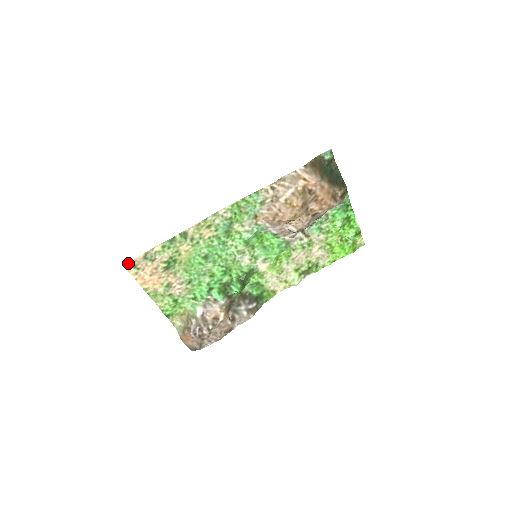
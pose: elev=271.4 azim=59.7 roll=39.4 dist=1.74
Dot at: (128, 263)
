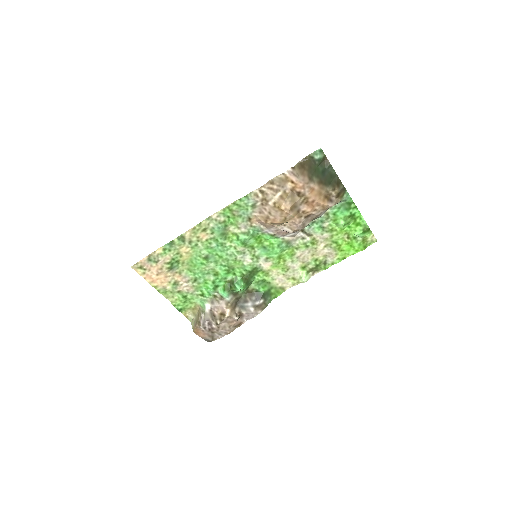
Dot at: (134, 265)
